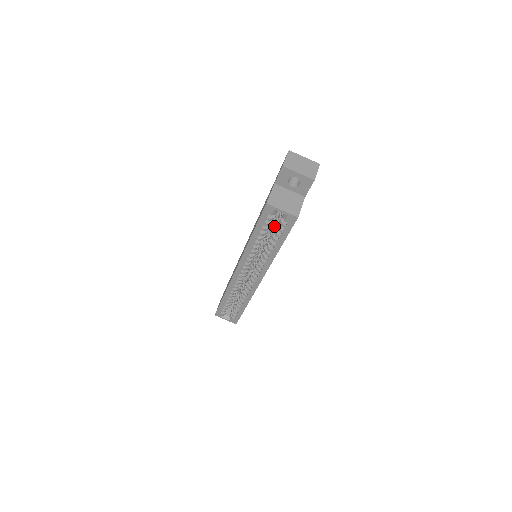
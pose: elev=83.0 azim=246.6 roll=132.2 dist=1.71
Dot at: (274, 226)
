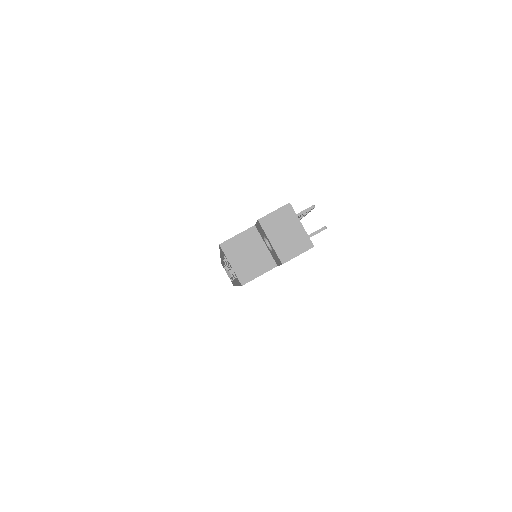
Dot at: occluded
